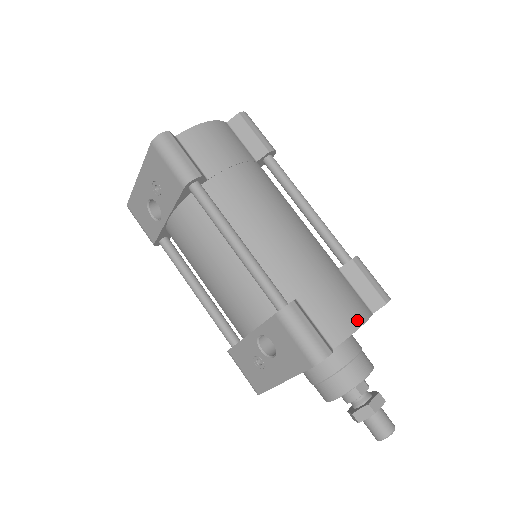
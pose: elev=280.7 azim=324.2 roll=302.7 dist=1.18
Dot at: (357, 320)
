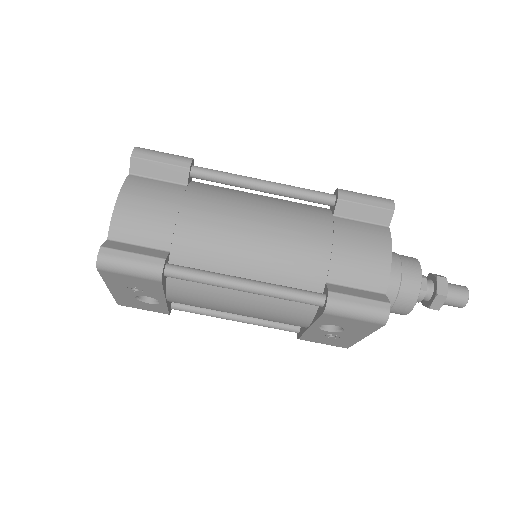
Dot at: (385, 252)
